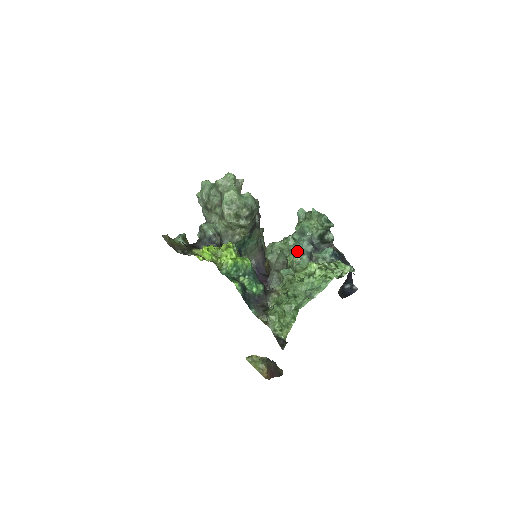
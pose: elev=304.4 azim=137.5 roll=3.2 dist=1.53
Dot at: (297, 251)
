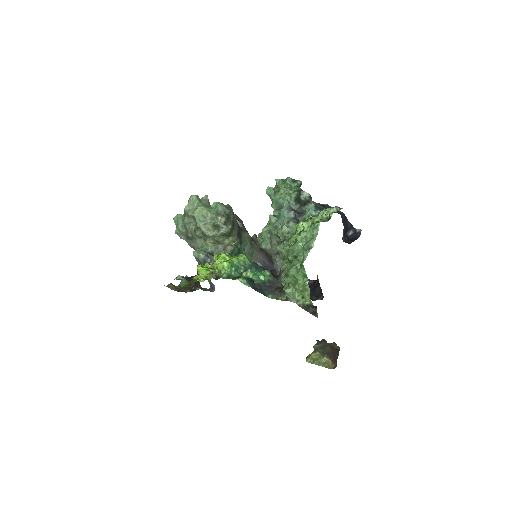
Dot at: (282, 223)
